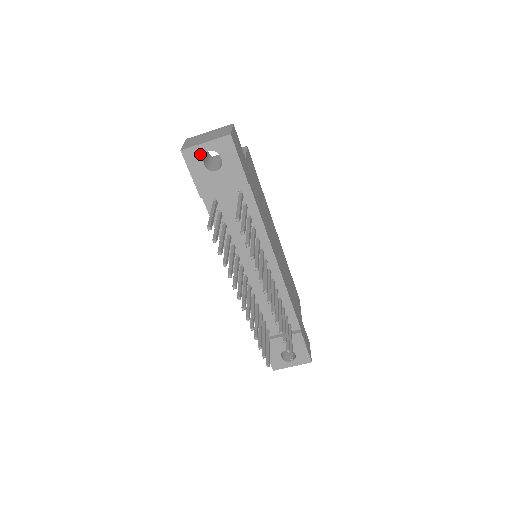
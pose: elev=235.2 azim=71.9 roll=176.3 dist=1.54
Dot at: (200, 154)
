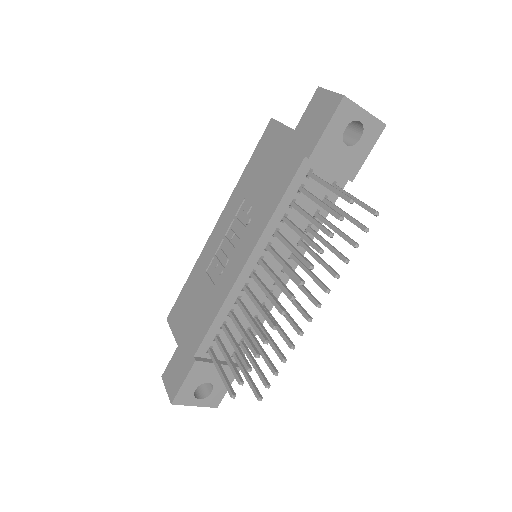
Dot at: (352, 116)
